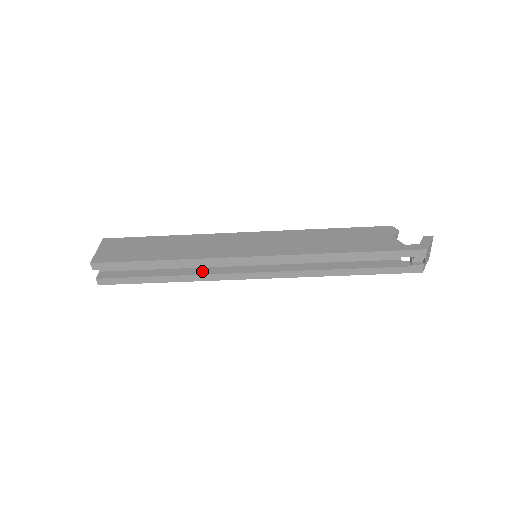
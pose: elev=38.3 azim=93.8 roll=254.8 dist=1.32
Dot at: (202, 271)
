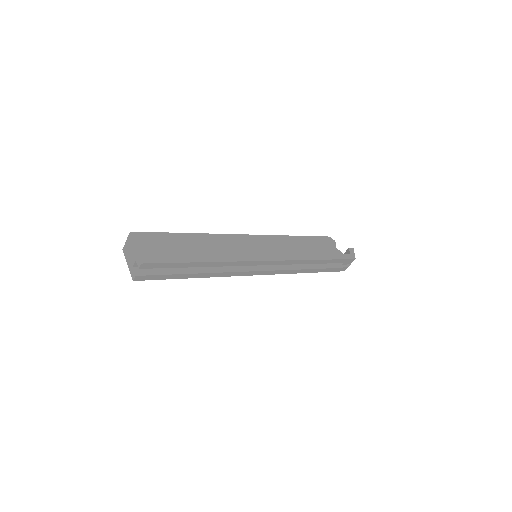
Dot at: (222, 269)
